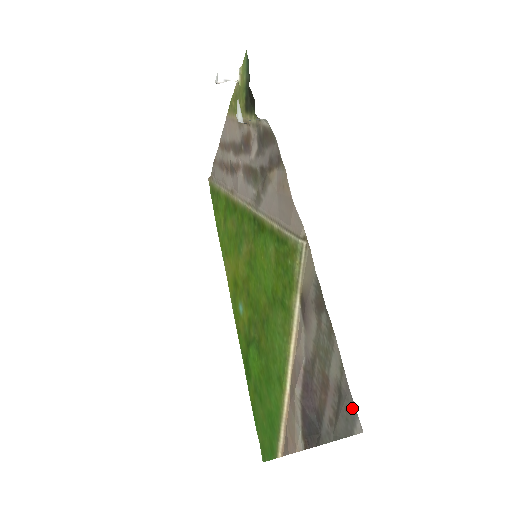
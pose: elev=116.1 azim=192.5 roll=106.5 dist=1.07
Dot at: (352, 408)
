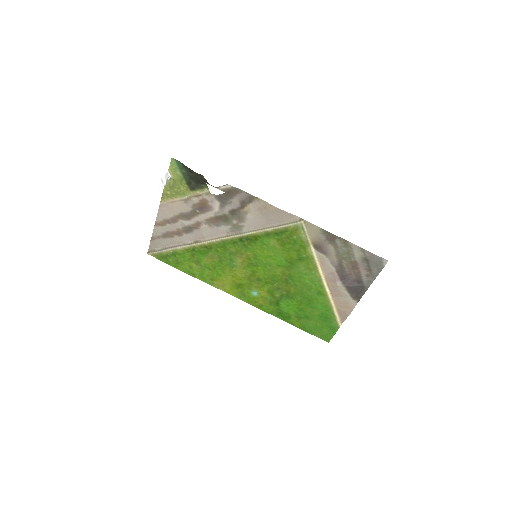
Dot at: (378, 258)
